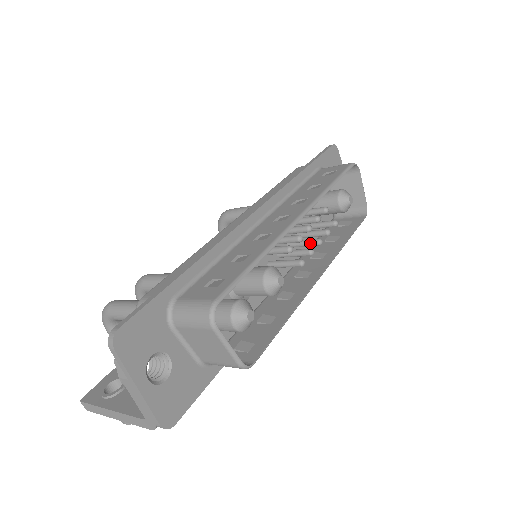
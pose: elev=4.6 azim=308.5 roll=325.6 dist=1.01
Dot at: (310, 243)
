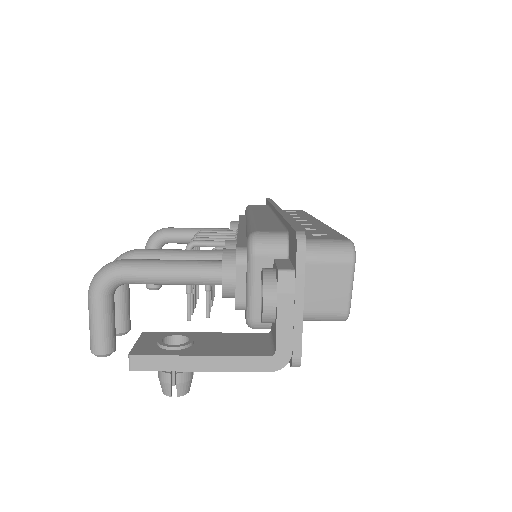
Dot at: occluded
